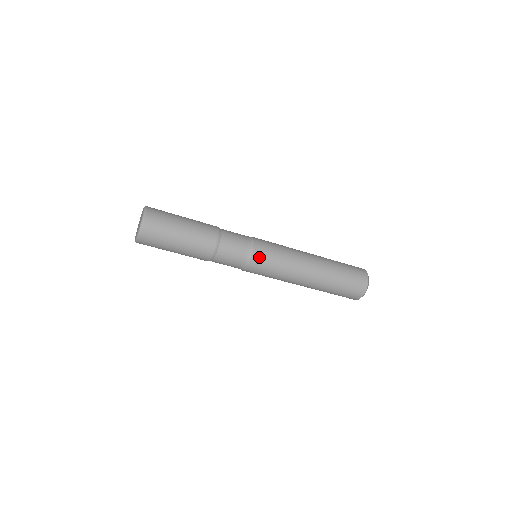
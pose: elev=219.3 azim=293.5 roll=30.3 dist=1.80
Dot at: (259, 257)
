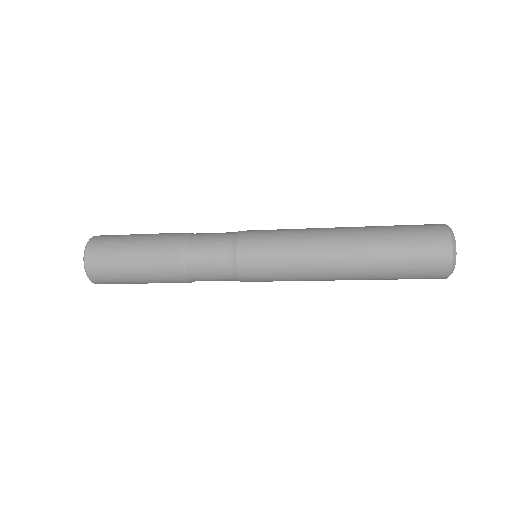
Dot at: (252, 280)
